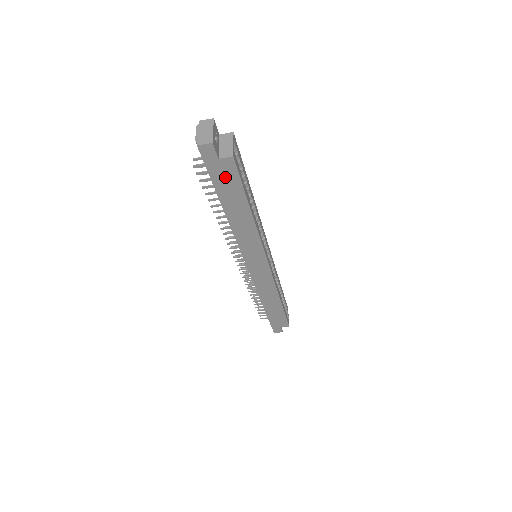
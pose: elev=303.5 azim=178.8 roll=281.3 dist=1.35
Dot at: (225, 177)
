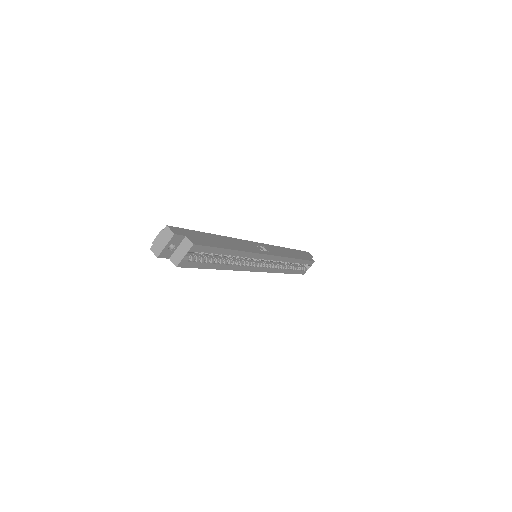
Dot at: occluded
